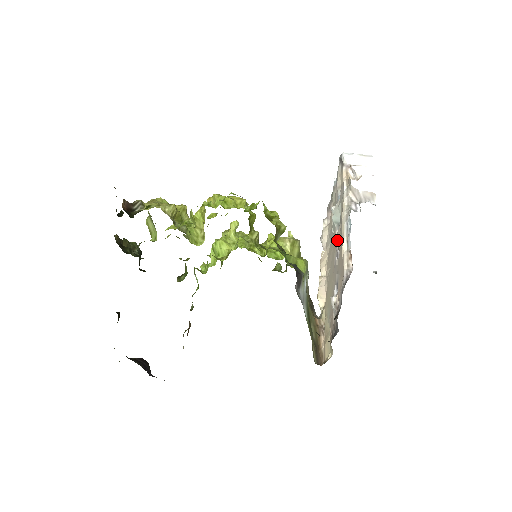
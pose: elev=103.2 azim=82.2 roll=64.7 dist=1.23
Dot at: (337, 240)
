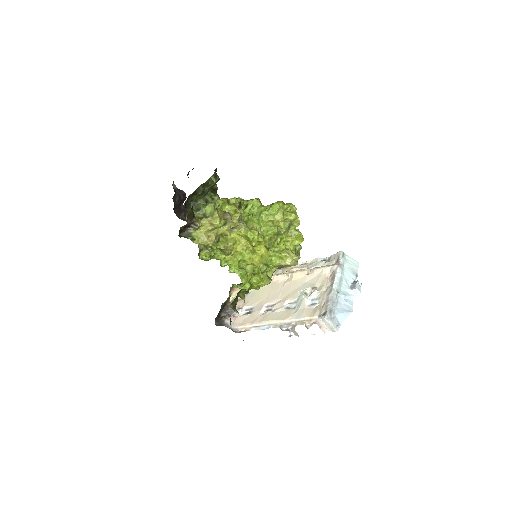
Dot at: (278, 306)
